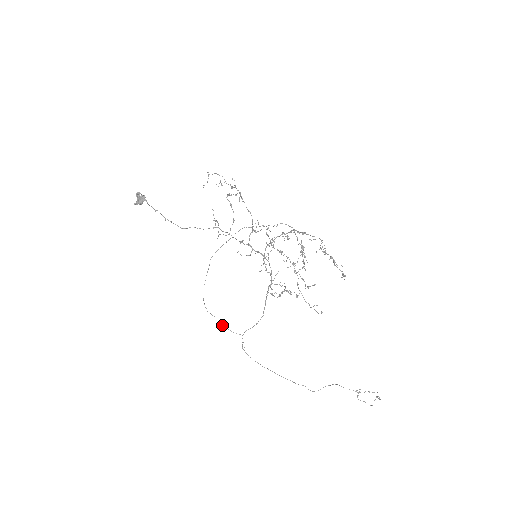
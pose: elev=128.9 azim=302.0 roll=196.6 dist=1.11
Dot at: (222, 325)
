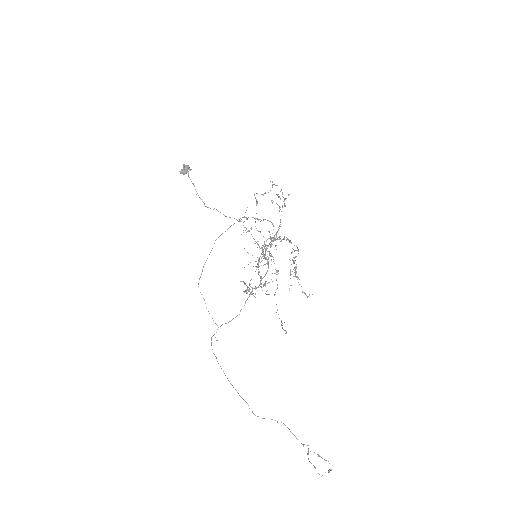
Dot at: (208, 311)
